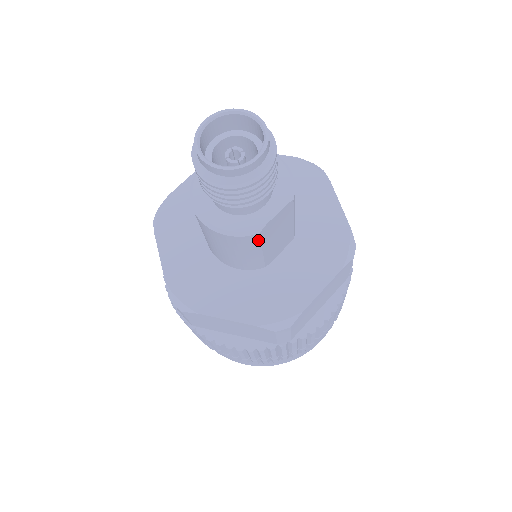
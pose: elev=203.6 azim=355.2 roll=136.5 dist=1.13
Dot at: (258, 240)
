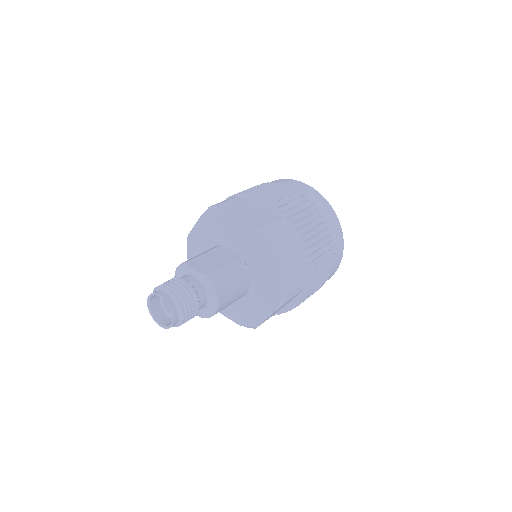
Dot at: occluded
